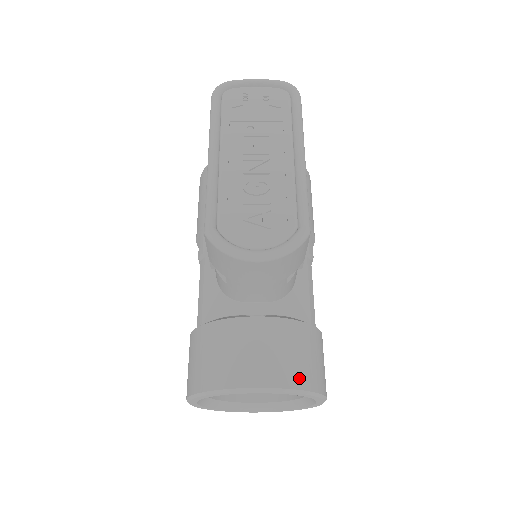
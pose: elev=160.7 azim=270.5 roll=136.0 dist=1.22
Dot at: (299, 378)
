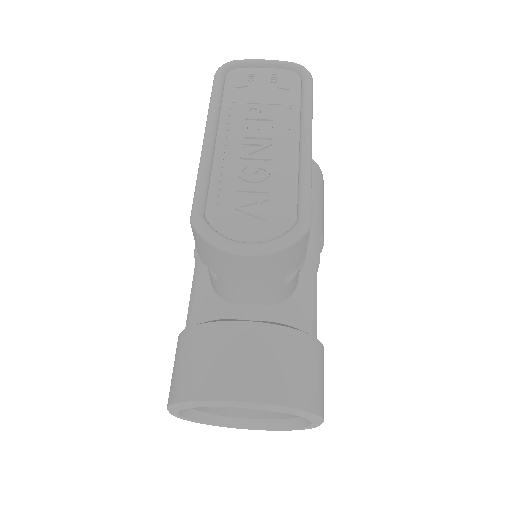
Dot at: (292, 394)
